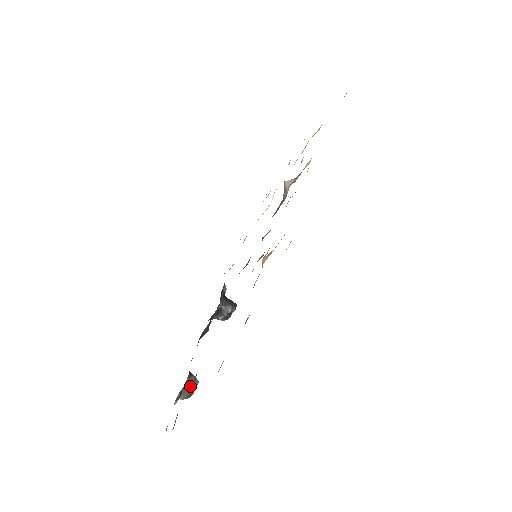
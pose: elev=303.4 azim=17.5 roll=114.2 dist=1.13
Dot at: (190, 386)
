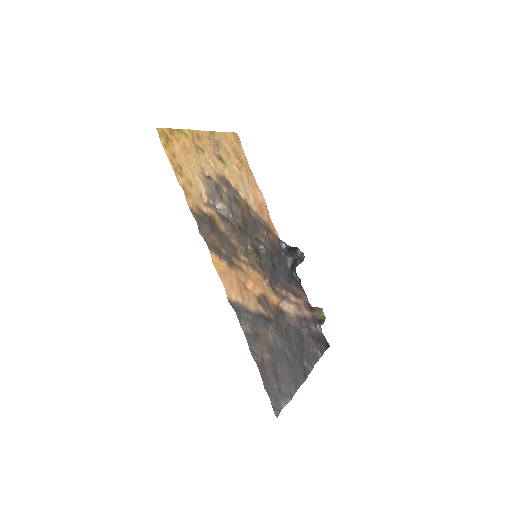
Dot at: (320, 315)
